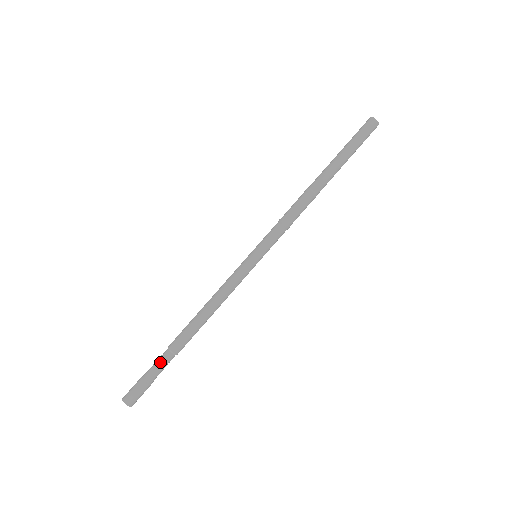
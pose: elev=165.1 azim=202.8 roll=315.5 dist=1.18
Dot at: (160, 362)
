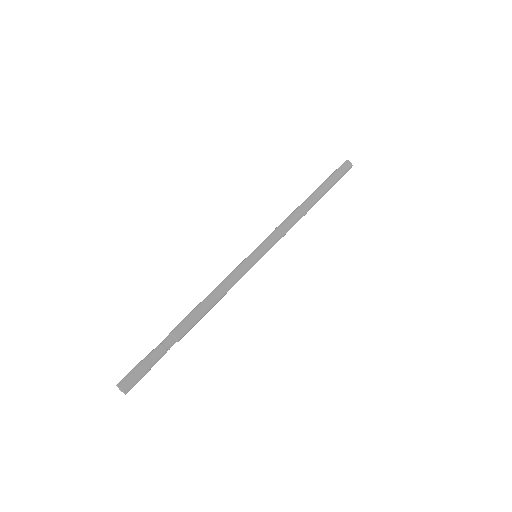
Dot at: (160, 345)
